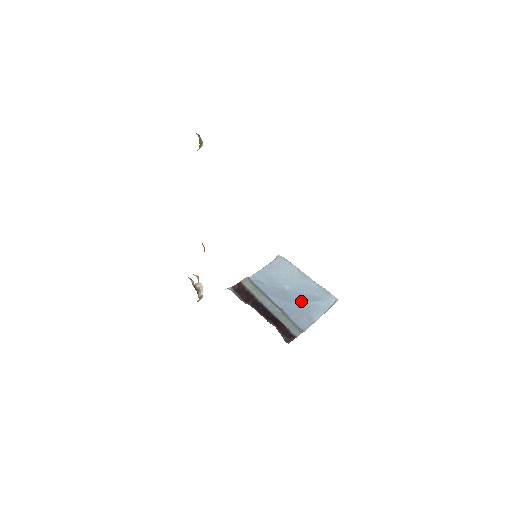
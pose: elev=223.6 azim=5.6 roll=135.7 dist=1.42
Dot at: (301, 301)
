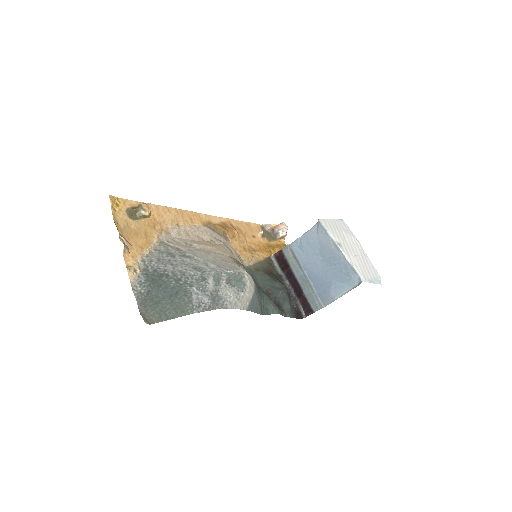
Dot at: (328, 276)
